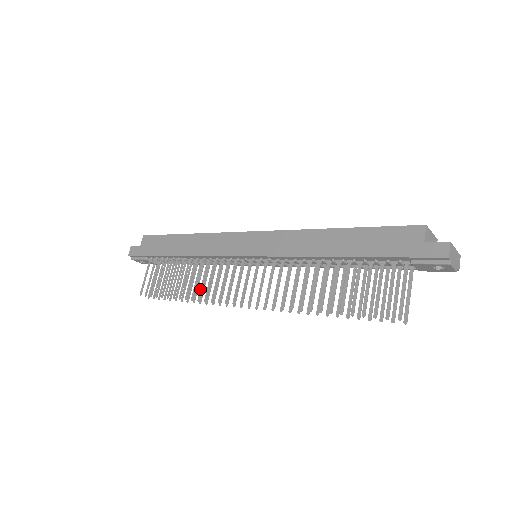
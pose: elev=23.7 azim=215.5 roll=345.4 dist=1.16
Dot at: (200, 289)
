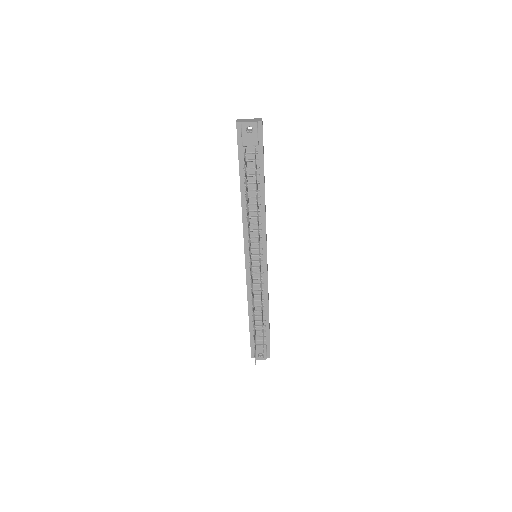
Dot at: (252, 307)
